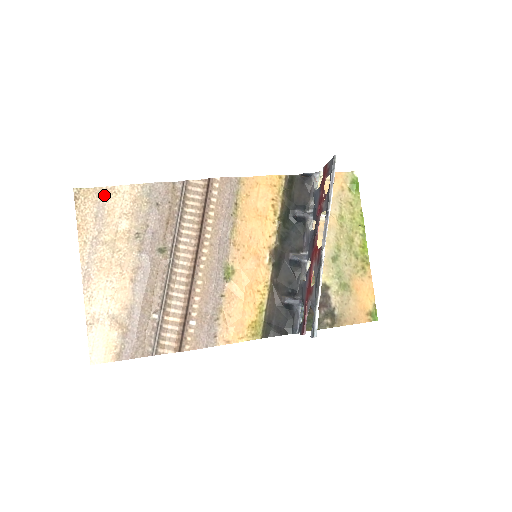
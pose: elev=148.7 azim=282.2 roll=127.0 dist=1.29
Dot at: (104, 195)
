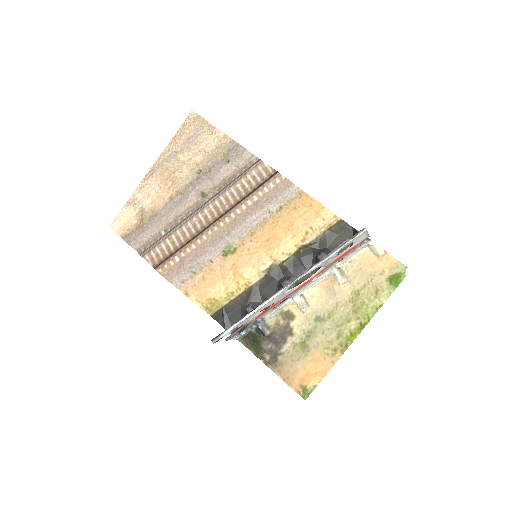
Dot at: (205, 128)
